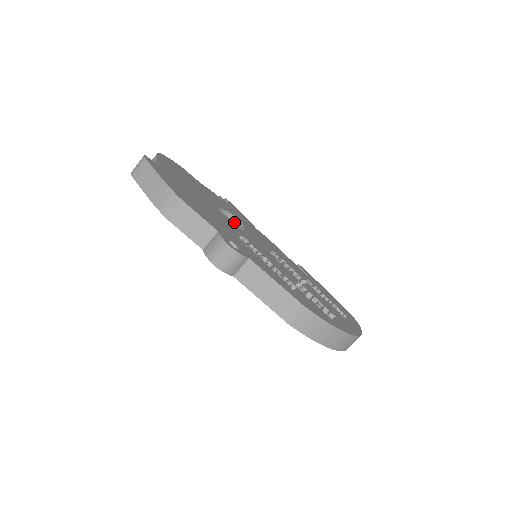
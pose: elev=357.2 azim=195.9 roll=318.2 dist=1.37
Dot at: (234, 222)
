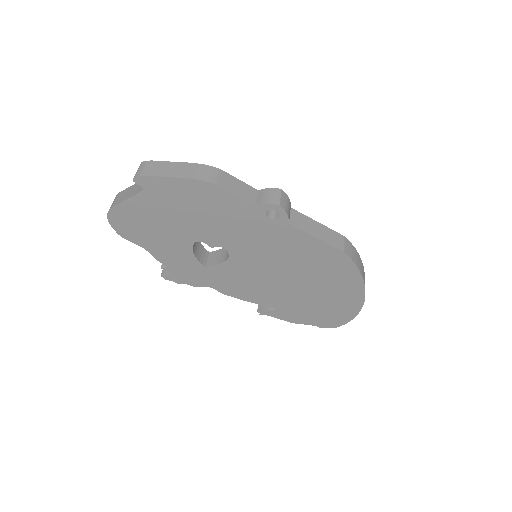
Dot at: (206, 254)
